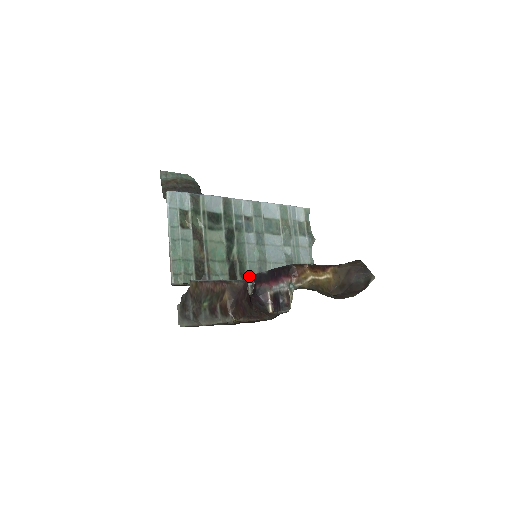
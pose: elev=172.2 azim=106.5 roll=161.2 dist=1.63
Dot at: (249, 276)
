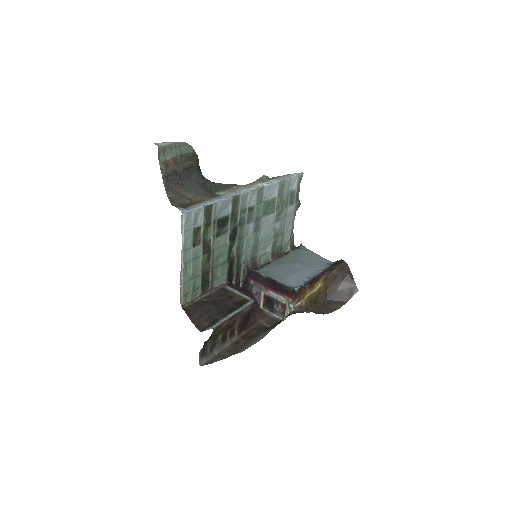
Dot at: (243, 266)
